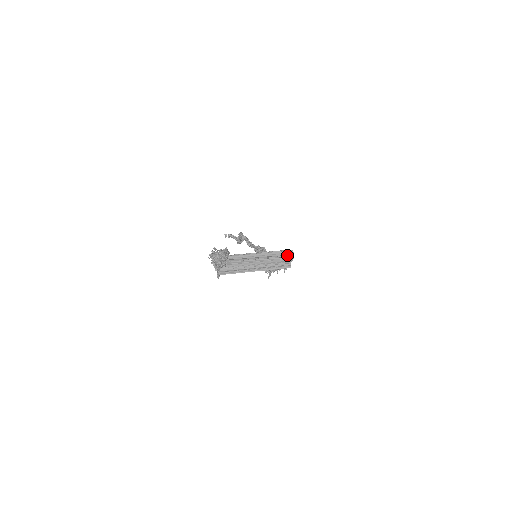
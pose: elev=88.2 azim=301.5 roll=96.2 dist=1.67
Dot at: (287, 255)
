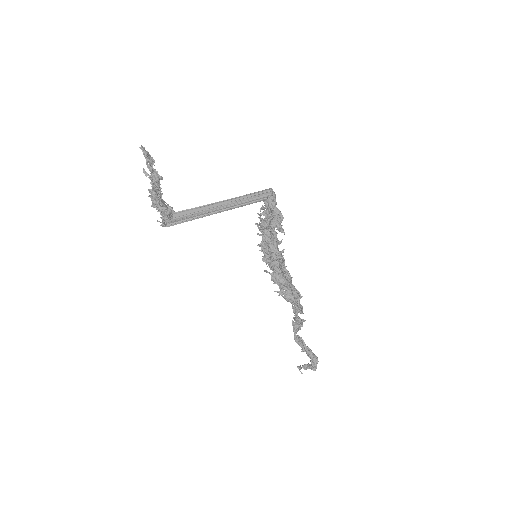
Dot at: (263, 193)
